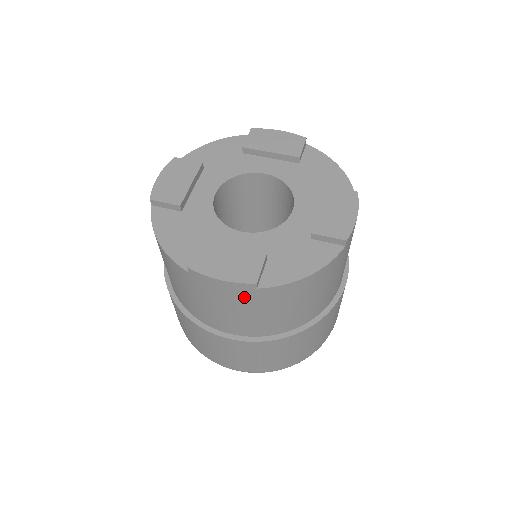
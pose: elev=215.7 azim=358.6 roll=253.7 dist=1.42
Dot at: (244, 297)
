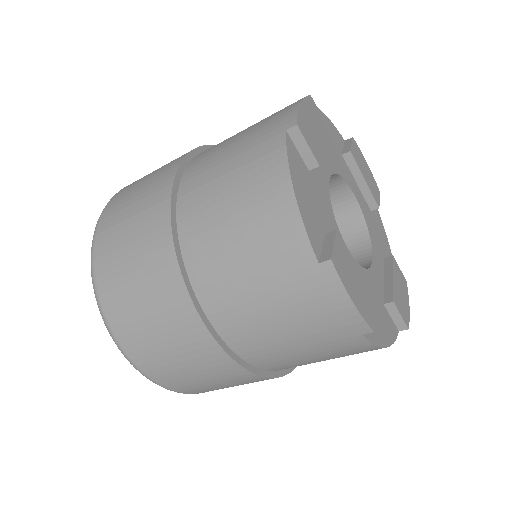
Dot at: (334, 331)
